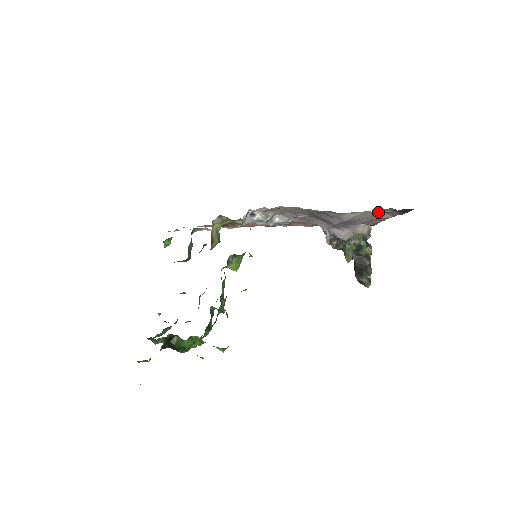
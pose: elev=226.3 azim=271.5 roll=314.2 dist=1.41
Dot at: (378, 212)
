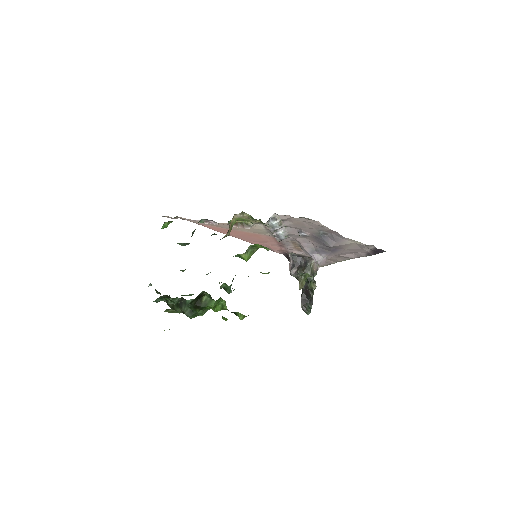
Dot at: (362, 246)
